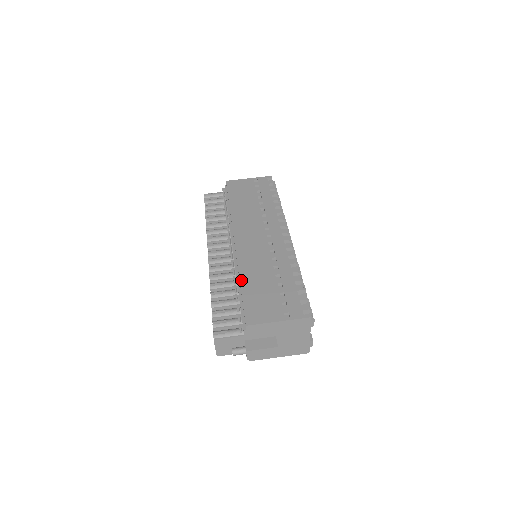
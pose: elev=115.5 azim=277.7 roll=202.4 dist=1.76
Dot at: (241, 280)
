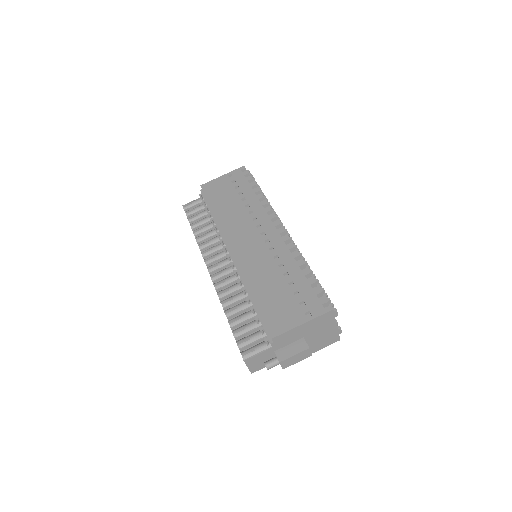
Dot at: (251, 291)
